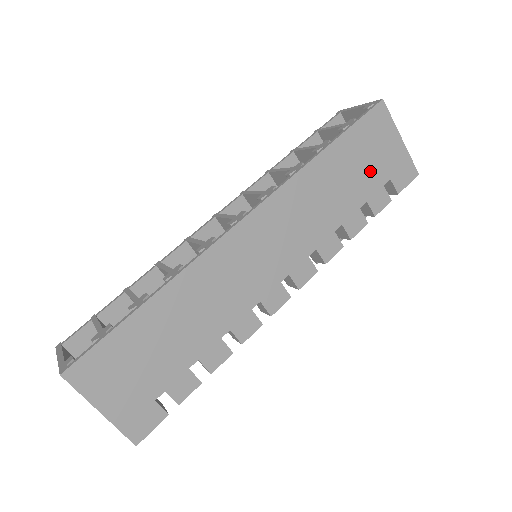
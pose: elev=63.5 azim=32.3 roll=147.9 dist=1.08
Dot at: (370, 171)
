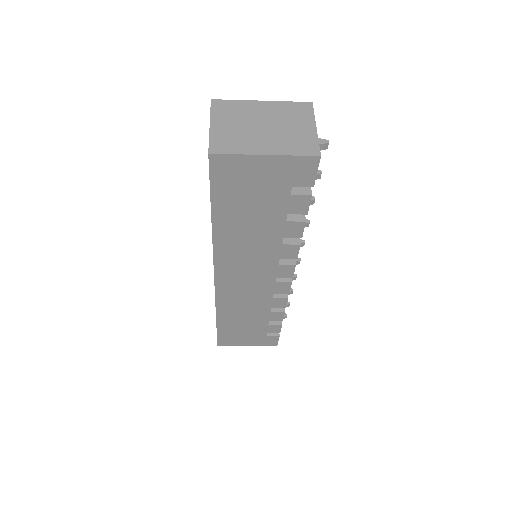
Dot at: (265, 199)
